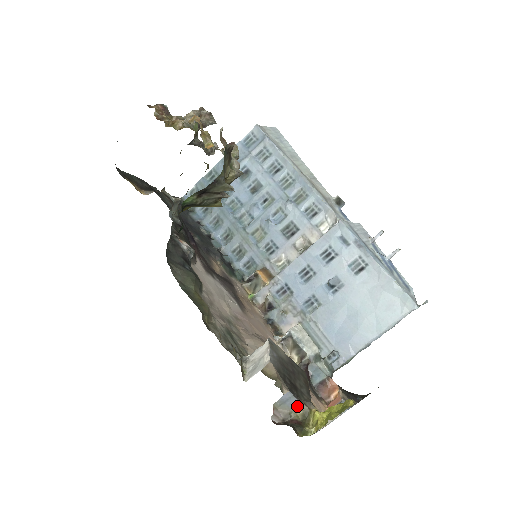
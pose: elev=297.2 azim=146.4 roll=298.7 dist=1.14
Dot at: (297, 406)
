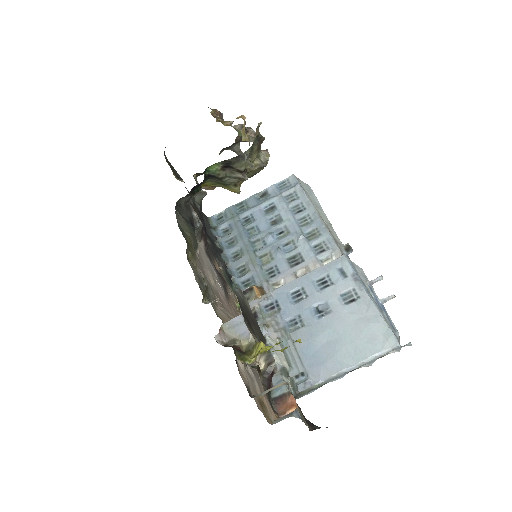
Dot at: (245, 335)
